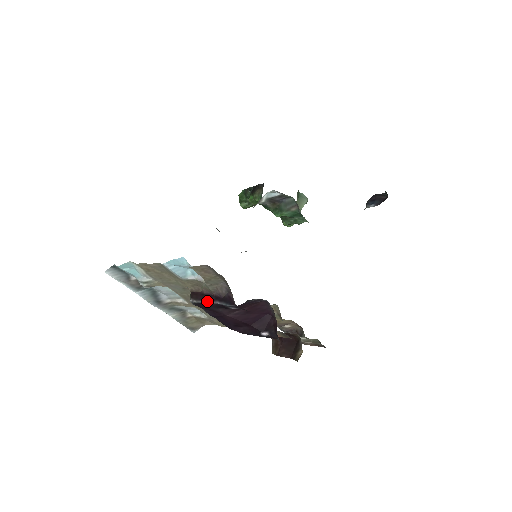
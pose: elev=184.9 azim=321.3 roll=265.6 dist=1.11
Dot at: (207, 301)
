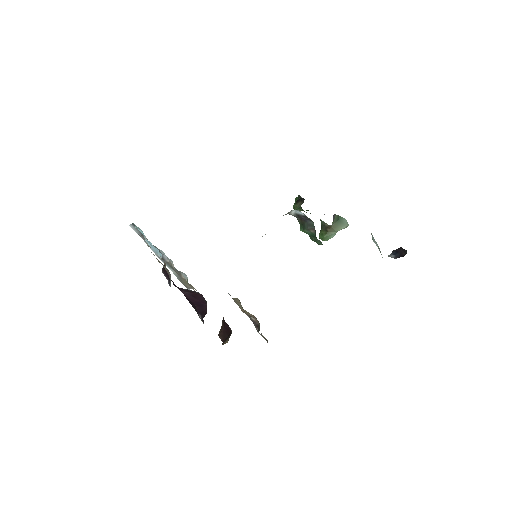
Dot at: (165, 276)
